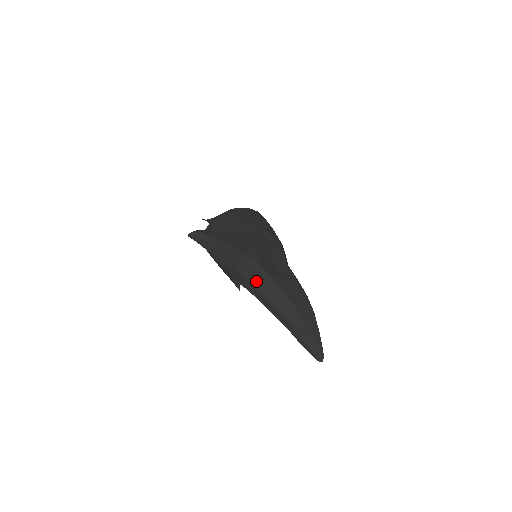
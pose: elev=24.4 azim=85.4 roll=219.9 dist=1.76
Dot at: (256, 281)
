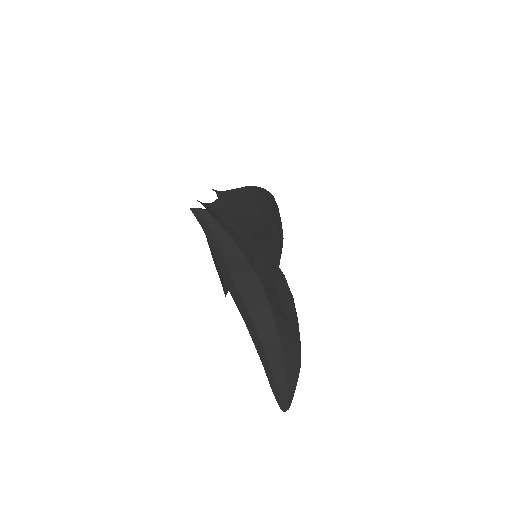
Dot at: (250, 301)
